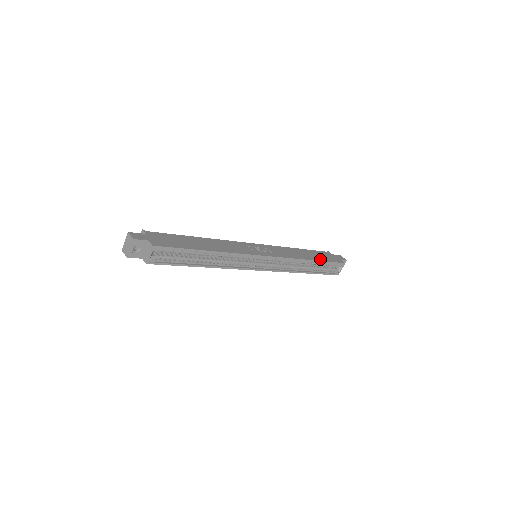
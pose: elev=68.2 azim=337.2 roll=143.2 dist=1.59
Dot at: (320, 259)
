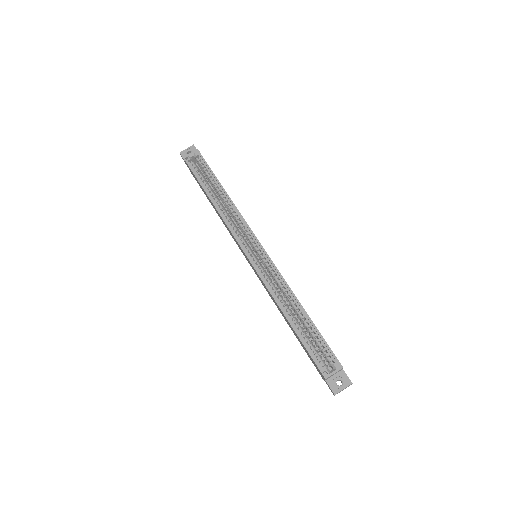
Dot at: (314, 324)
